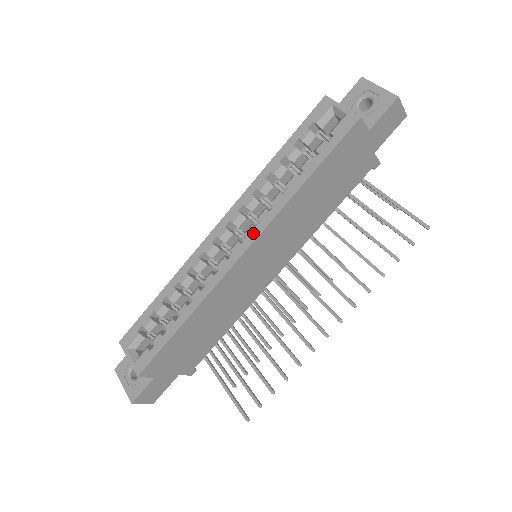
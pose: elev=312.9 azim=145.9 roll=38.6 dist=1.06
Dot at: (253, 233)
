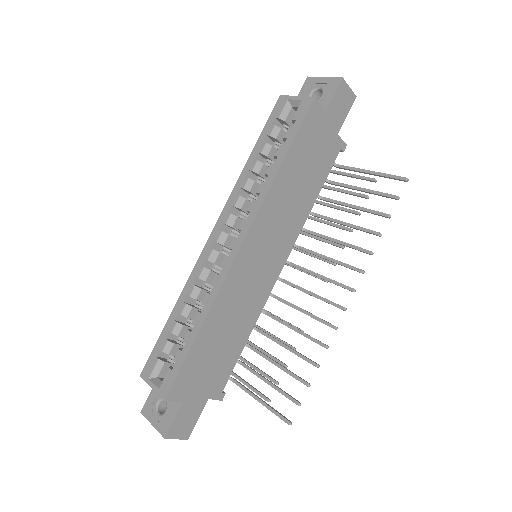
Dot at: (246, 224)
